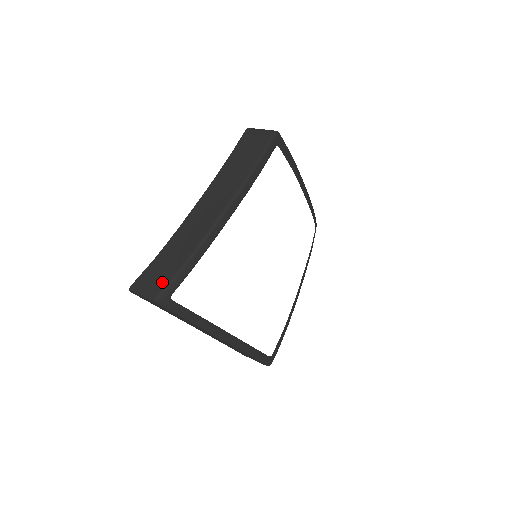
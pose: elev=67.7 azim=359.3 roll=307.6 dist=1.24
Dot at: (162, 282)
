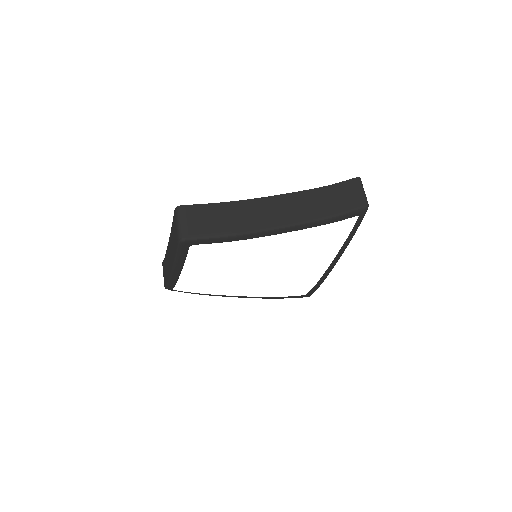
Dot at: occluded
